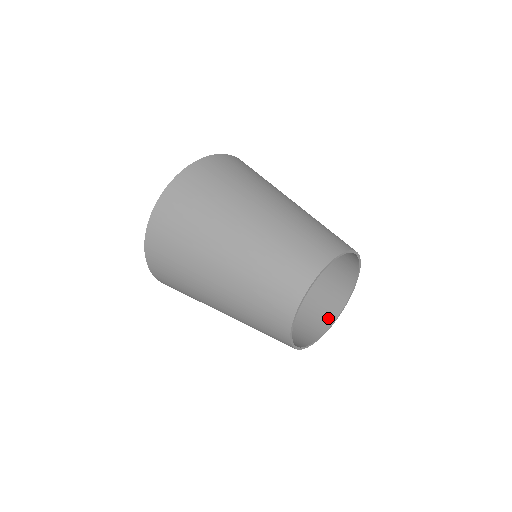
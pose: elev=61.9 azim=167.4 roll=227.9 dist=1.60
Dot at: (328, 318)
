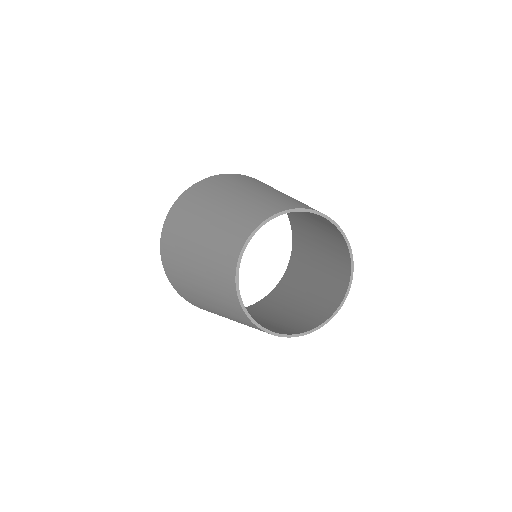
Dot at: (303, 329)
